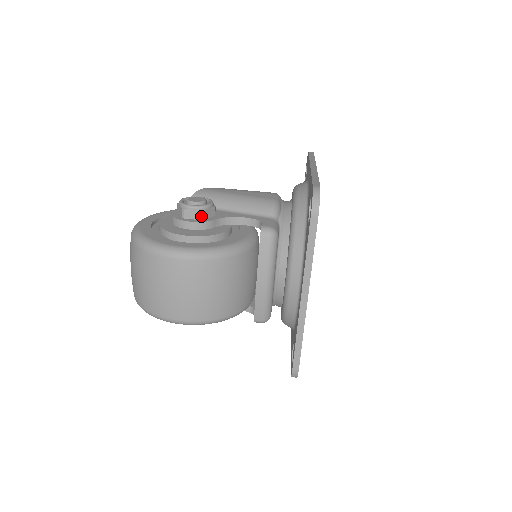
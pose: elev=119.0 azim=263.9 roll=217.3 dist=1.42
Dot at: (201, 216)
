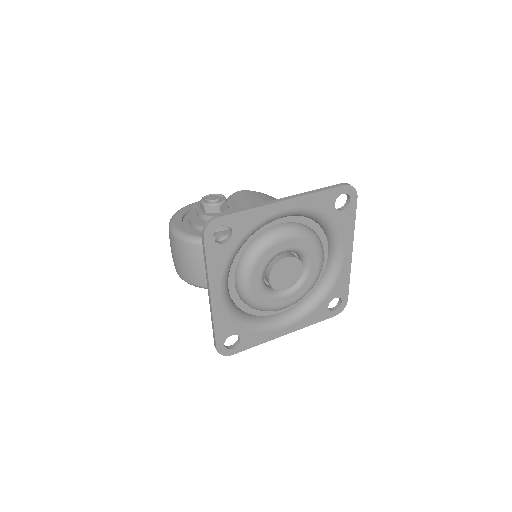
Dot at: (204, 210)
